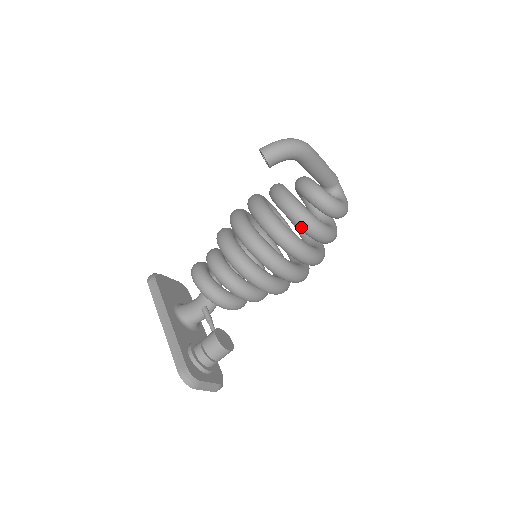
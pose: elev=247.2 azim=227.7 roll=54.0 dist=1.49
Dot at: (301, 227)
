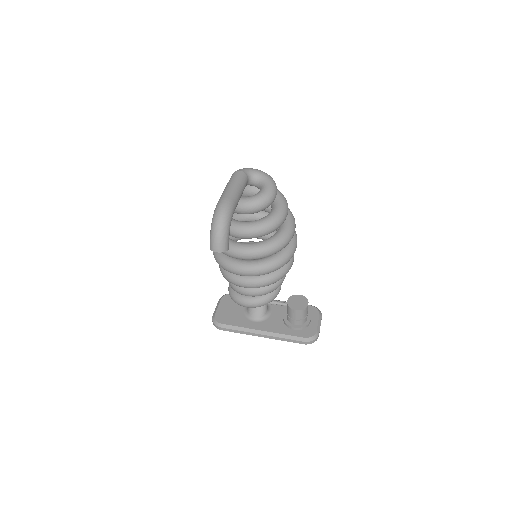
Dot at: occluded
